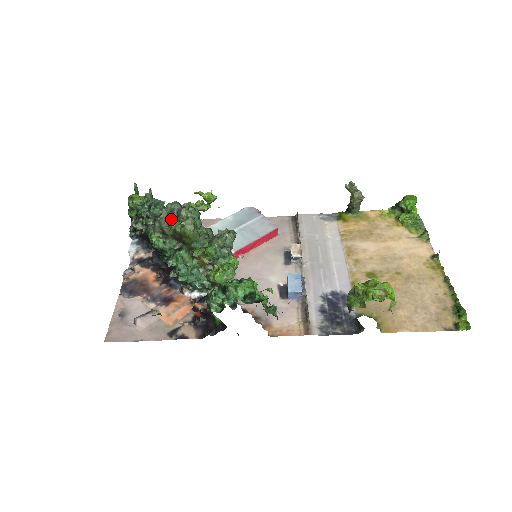
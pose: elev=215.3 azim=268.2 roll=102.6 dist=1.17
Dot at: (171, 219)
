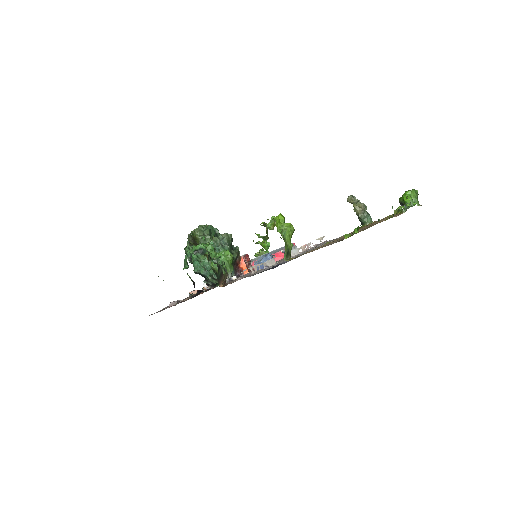
Dot at: (192, 231)
